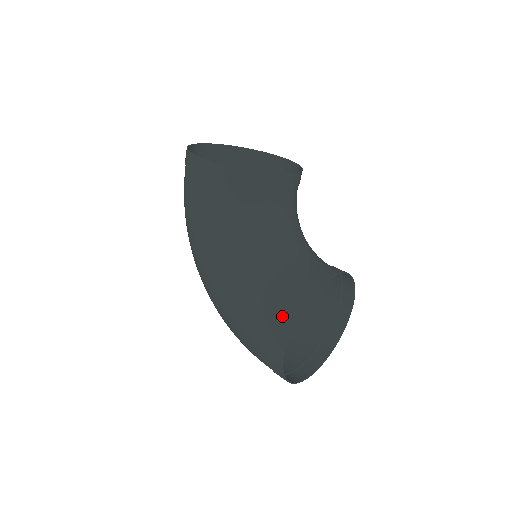
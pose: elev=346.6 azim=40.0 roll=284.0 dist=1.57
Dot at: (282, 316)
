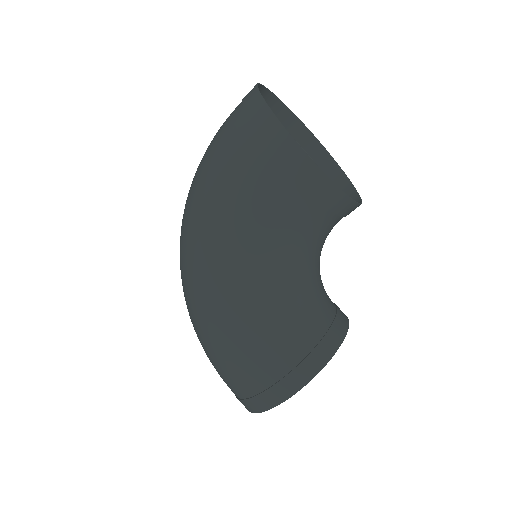
Dot at: (299, 367)
